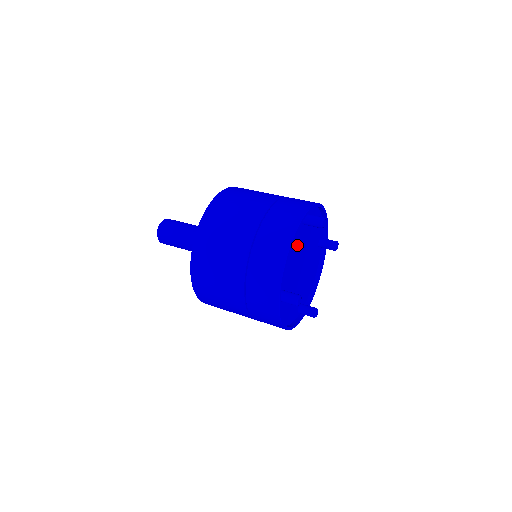
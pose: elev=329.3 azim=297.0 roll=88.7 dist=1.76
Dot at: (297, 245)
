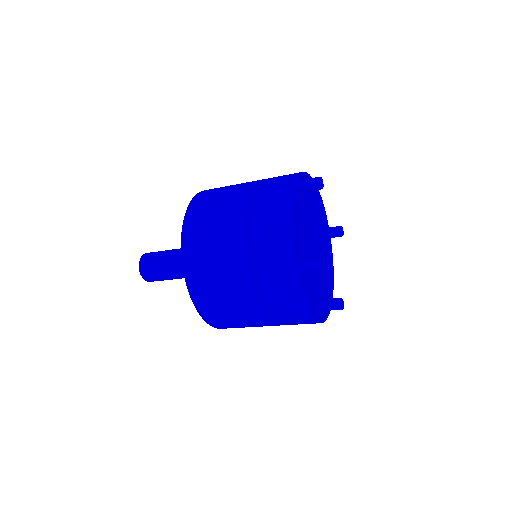
Dot at: (299, 215)
